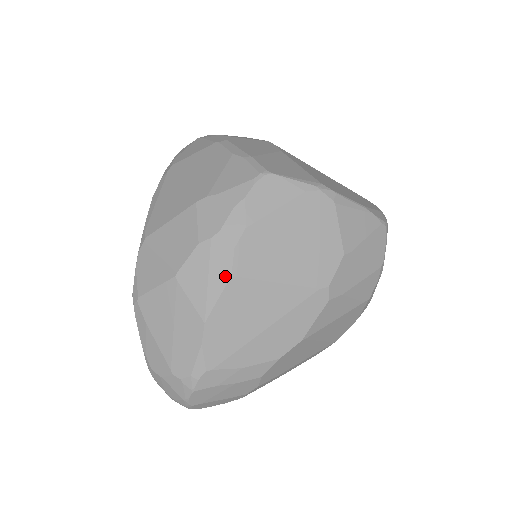
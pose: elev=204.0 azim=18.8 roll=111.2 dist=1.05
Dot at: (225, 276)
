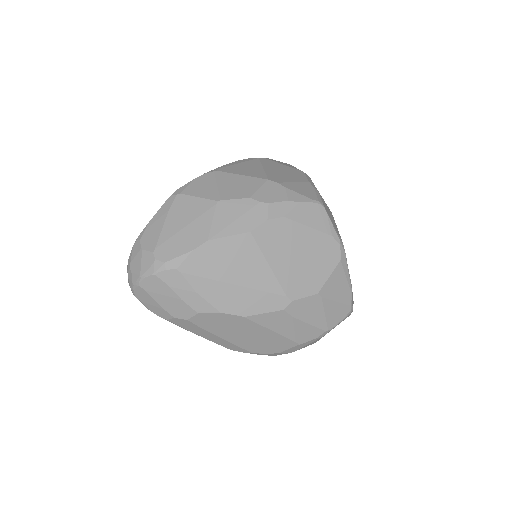
Dot at: (247, 228)
